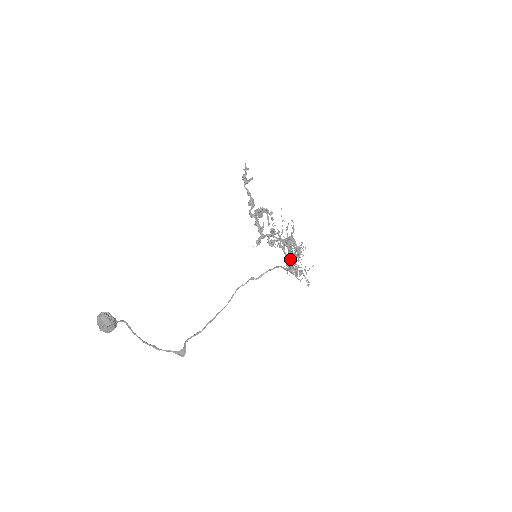
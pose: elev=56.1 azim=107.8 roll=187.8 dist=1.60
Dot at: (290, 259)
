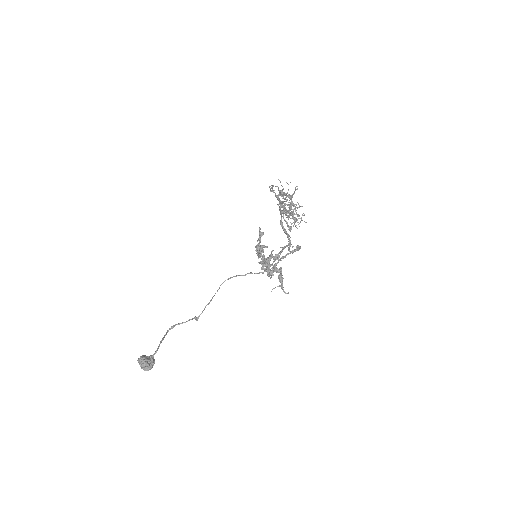
Dot at: (287, 236)
